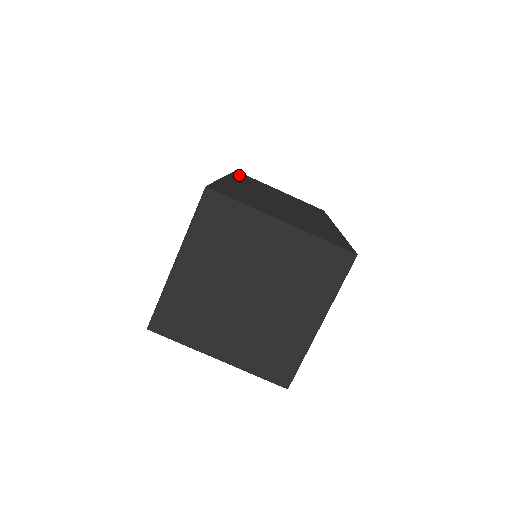
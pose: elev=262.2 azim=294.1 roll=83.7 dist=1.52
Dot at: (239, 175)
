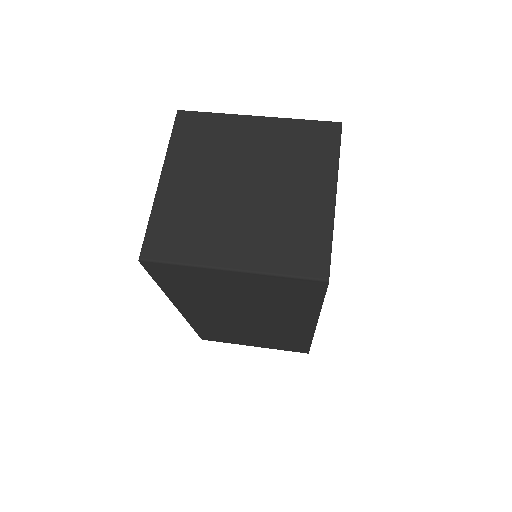
Dot at: occluded
